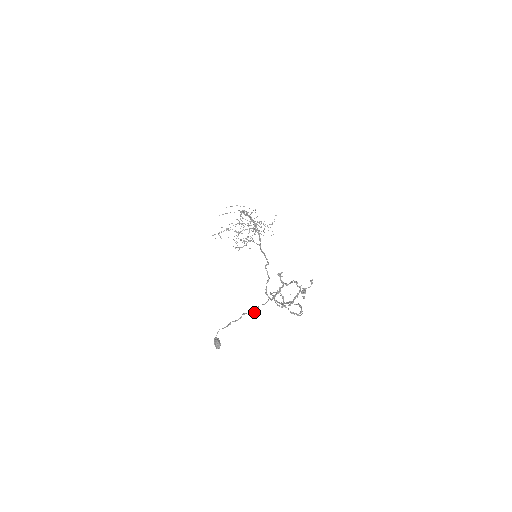
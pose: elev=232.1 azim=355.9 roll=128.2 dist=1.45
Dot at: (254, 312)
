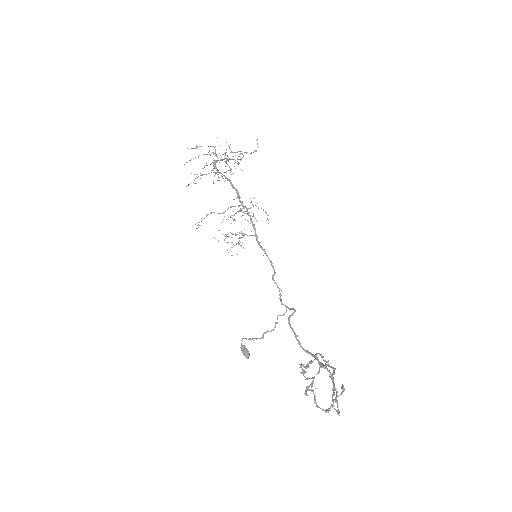
Dot at: (275, 327)
